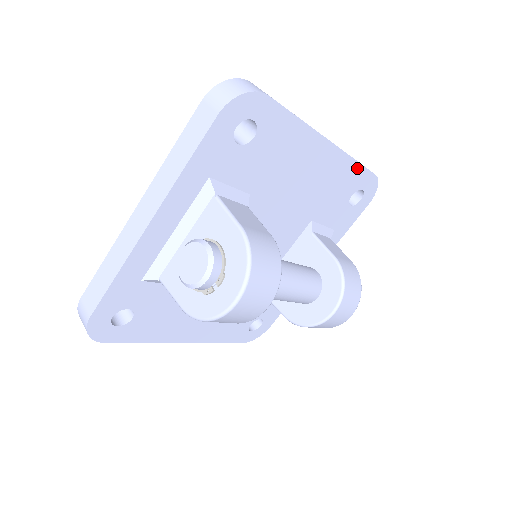
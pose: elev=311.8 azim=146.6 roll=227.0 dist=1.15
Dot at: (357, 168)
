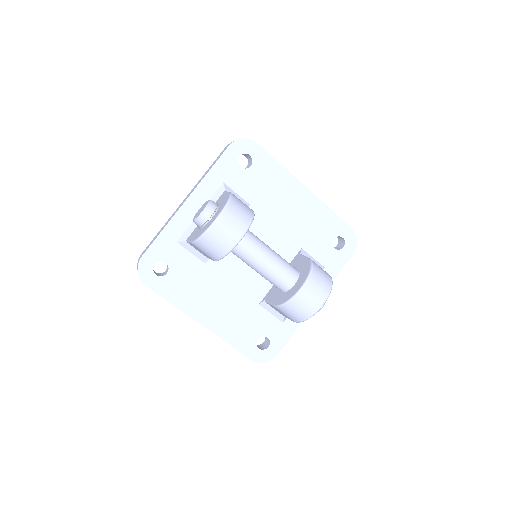
Dot at: (333, 216)
